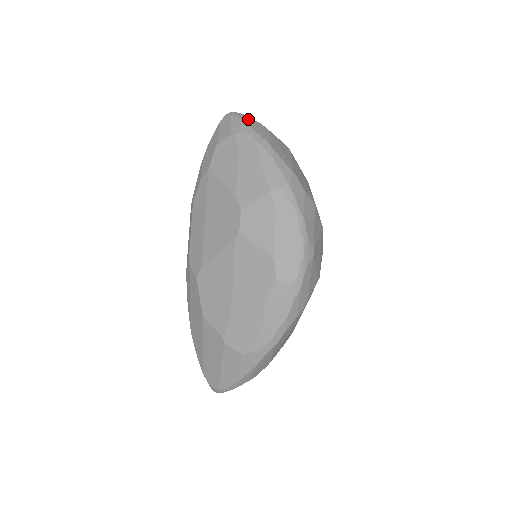
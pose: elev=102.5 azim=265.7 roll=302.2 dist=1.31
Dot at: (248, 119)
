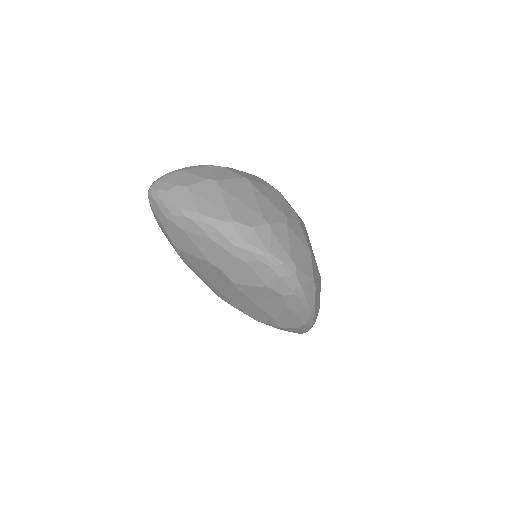
Dot at: (167, 194)
